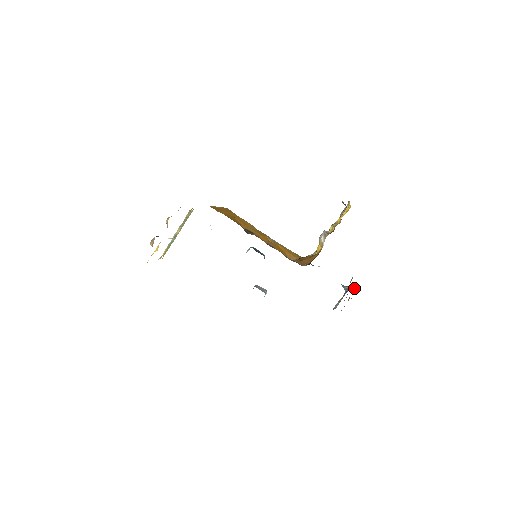
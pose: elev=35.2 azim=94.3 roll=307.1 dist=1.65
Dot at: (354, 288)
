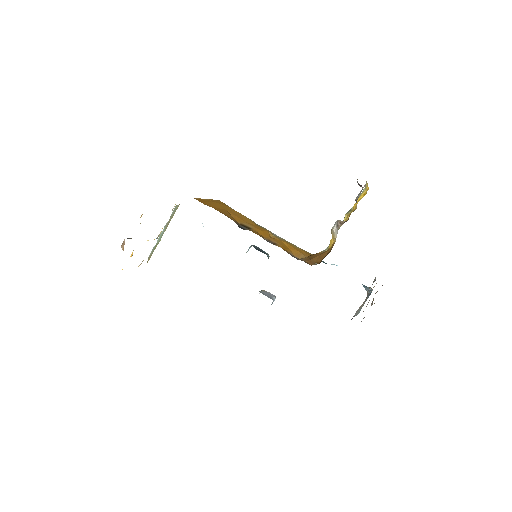
Dot at: occluded
